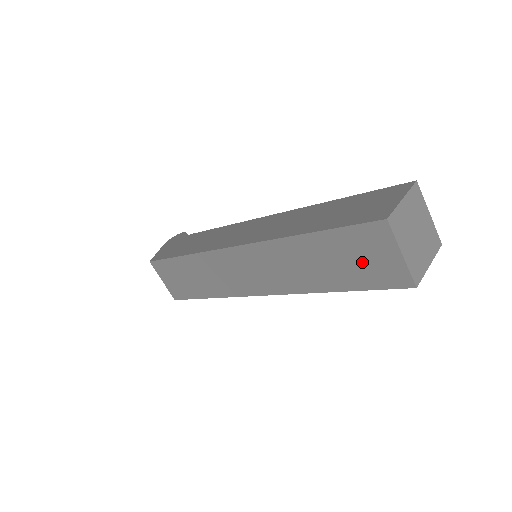
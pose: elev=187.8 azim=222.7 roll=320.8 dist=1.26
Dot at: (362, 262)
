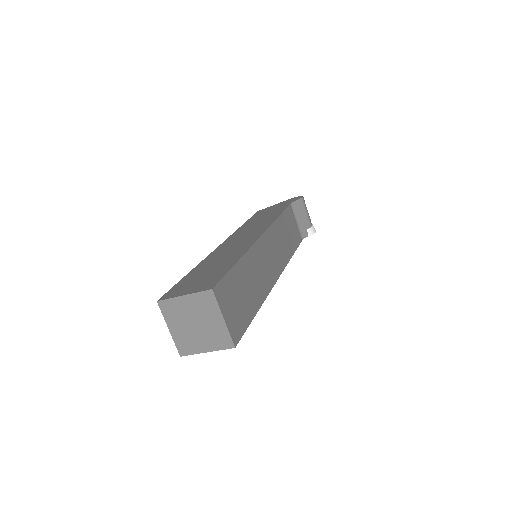
Dot at: occluded
